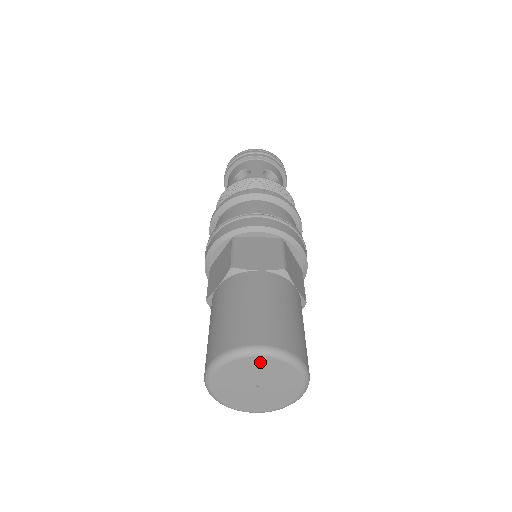
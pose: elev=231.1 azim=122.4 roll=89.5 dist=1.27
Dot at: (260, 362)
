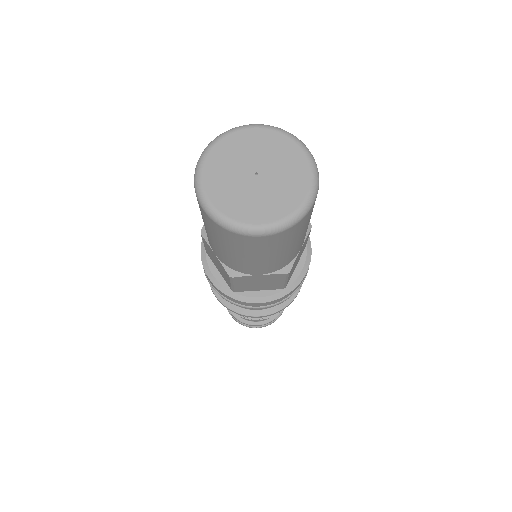
Dot at: (255, 136)
